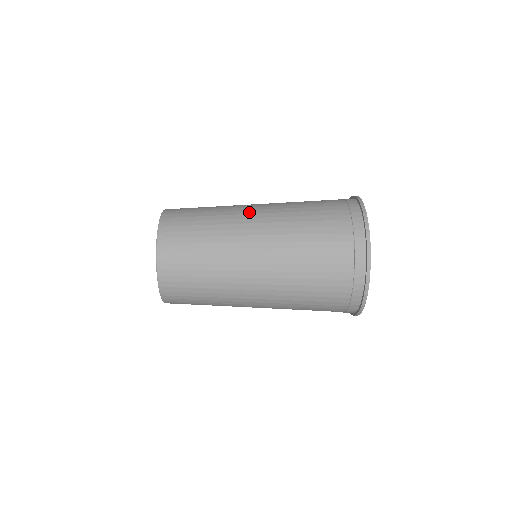
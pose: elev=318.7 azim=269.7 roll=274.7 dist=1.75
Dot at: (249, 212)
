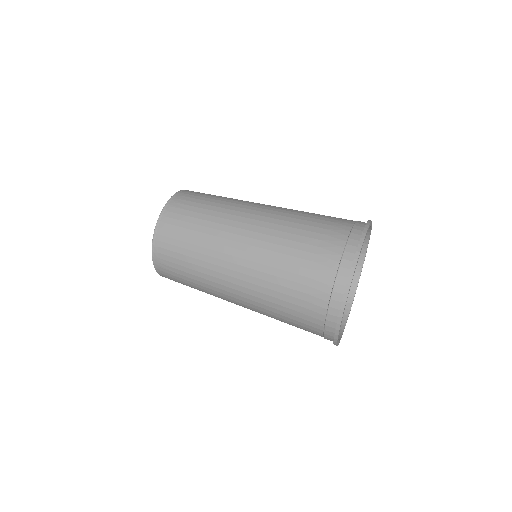
Dot at: (233, 253)
